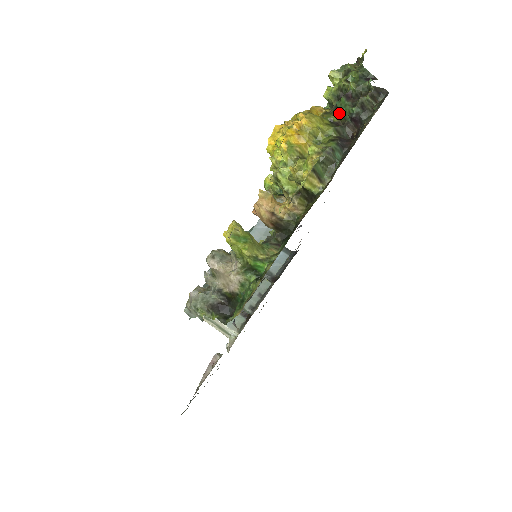
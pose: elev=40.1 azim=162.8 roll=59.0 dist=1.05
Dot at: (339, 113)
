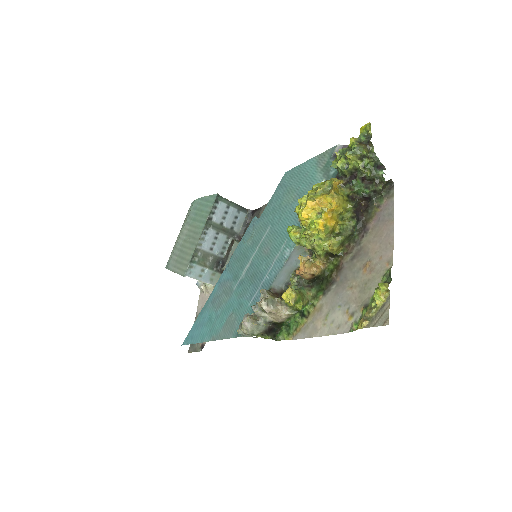
Dot at: (355, 191)
